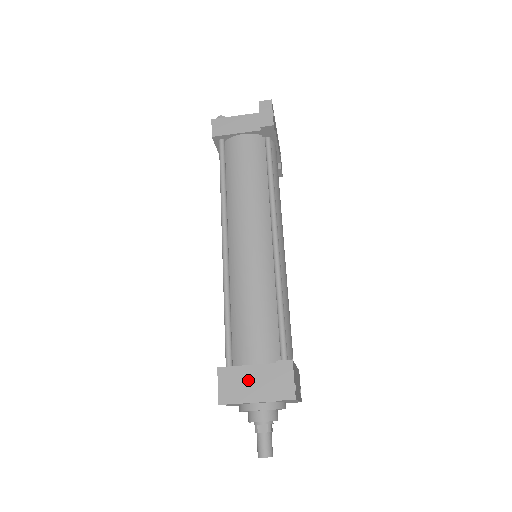
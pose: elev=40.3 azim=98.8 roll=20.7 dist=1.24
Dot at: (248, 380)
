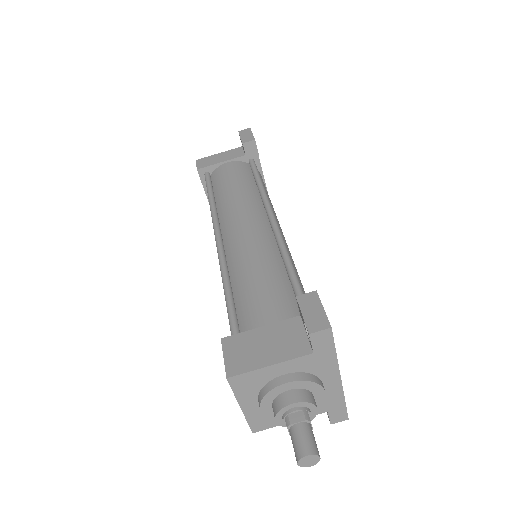
Dot at: (264, 341)
